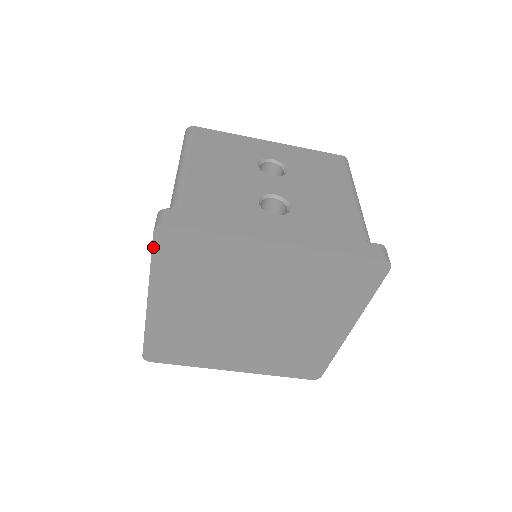
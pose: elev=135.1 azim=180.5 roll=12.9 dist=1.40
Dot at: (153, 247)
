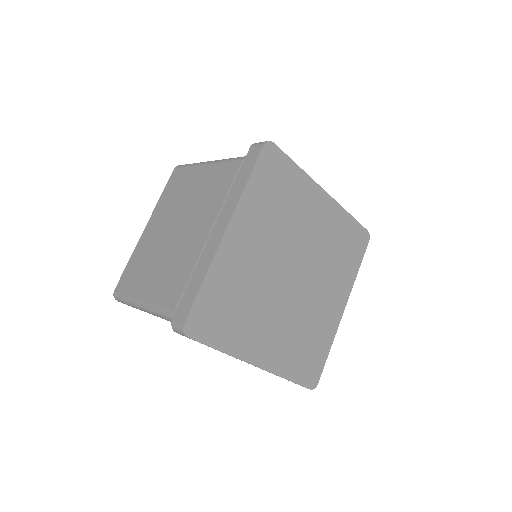
Dot at: (257, 161)
